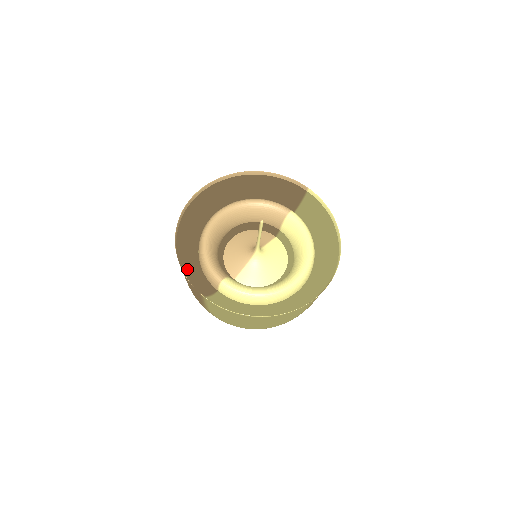
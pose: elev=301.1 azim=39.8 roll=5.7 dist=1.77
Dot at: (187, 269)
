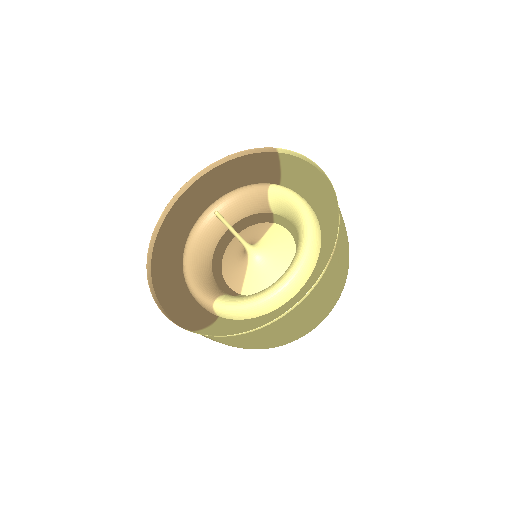
Dot at: (175, 307)
